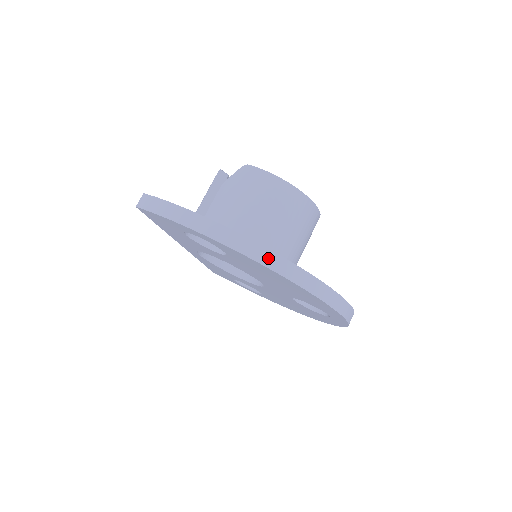
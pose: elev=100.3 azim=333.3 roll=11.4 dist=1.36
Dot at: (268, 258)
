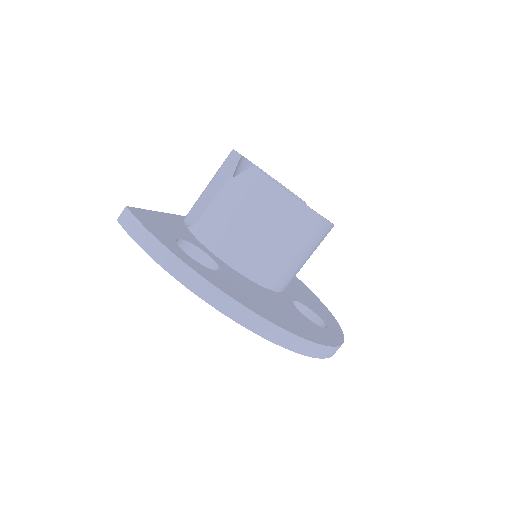
Dot at: (243, 316)
